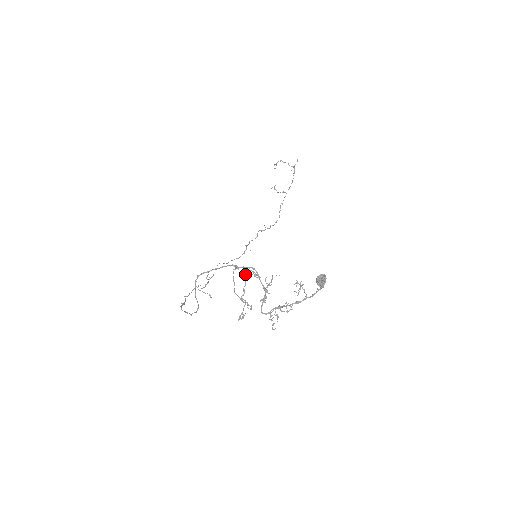
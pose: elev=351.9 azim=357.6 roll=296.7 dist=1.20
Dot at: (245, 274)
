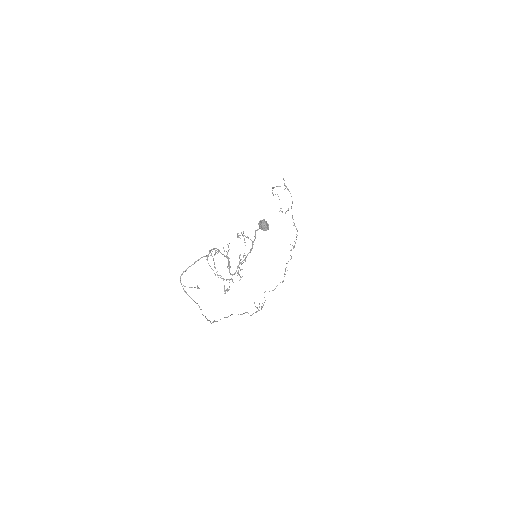
Dot at: (212, 256)
